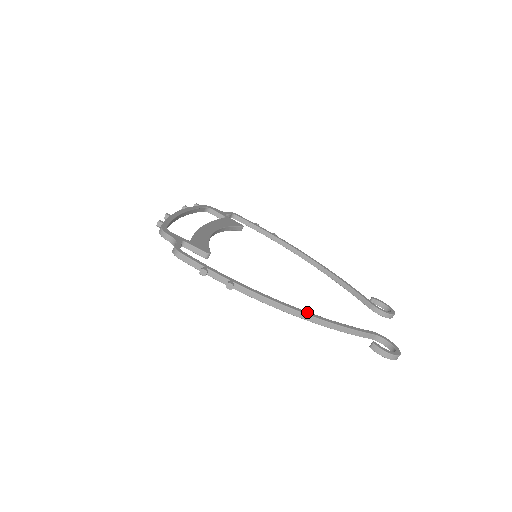
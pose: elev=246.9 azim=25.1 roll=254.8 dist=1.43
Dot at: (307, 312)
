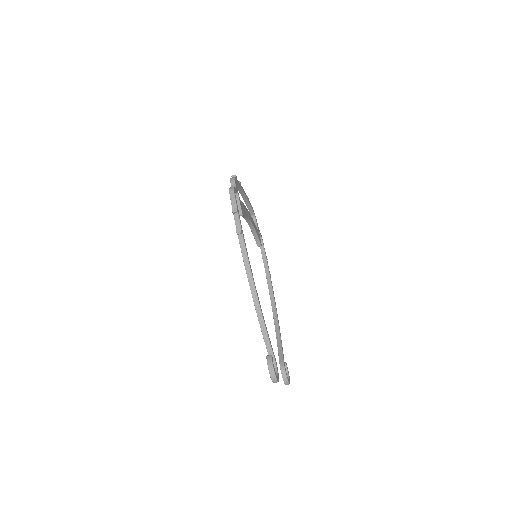
Dot at: occluded
